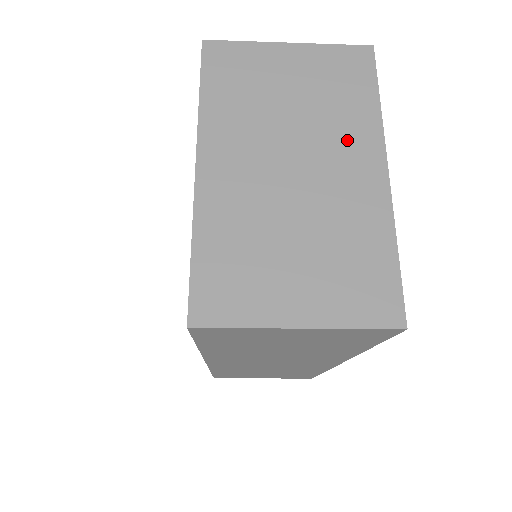
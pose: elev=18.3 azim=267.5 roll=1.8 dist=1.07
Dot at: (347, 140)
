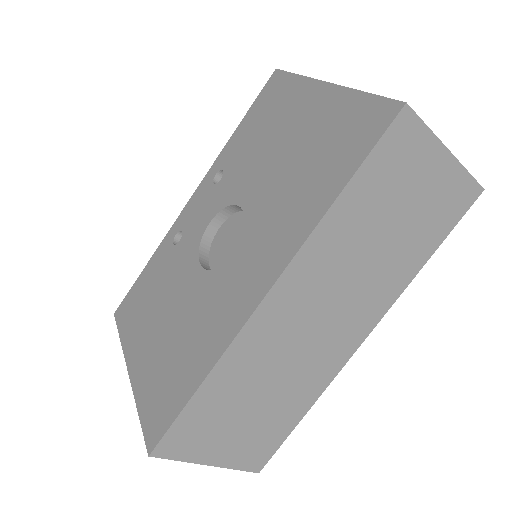
Dot at: occluded
